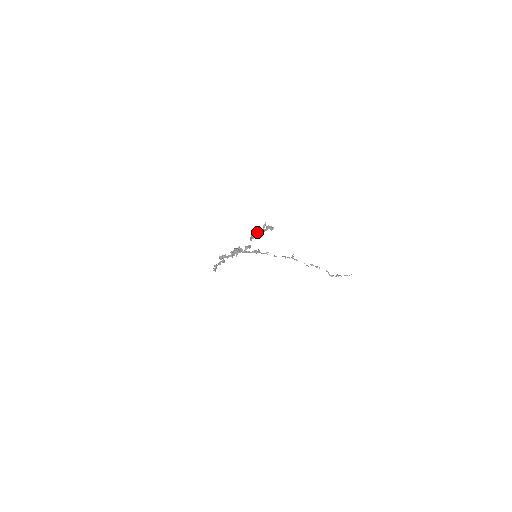
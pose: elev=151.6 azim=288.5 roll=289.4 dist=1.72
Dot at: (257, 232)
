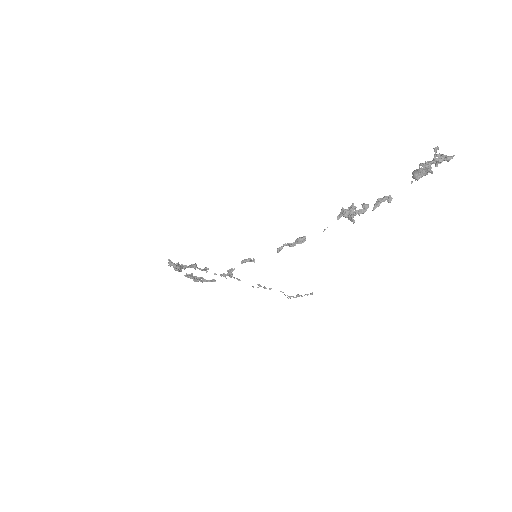
Dot at: (427, 164)
